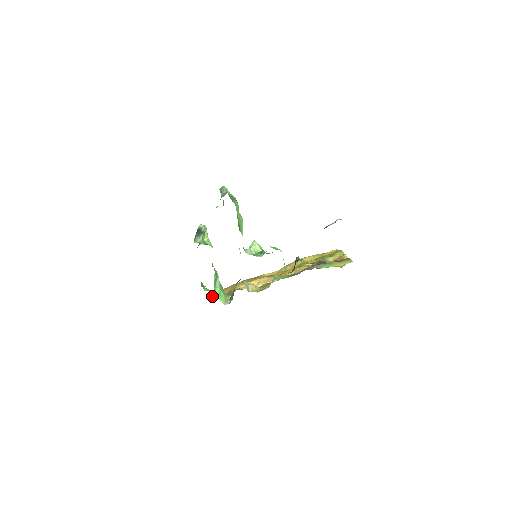
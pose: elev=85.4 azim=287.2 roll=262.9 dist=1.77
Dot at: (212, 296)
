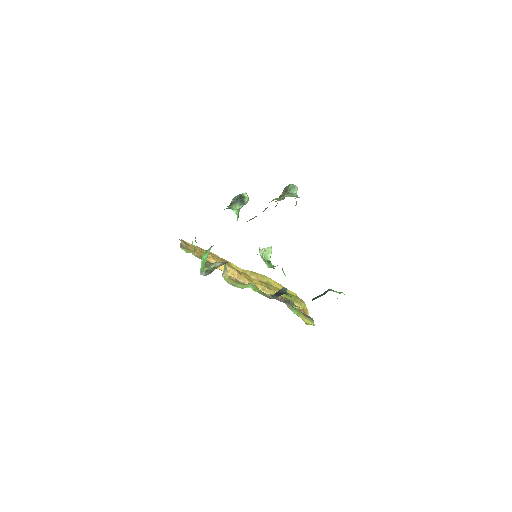
Dot at: (182, 246)
